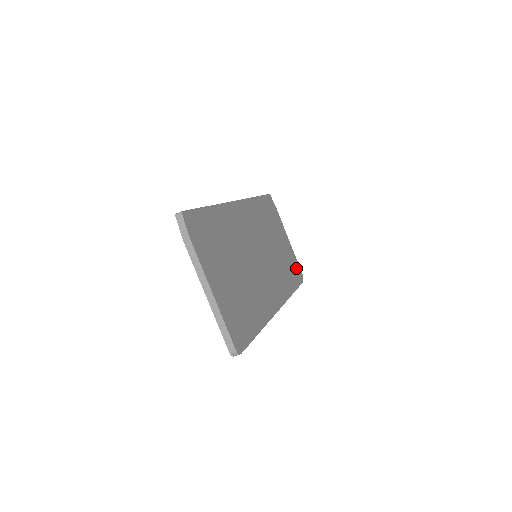
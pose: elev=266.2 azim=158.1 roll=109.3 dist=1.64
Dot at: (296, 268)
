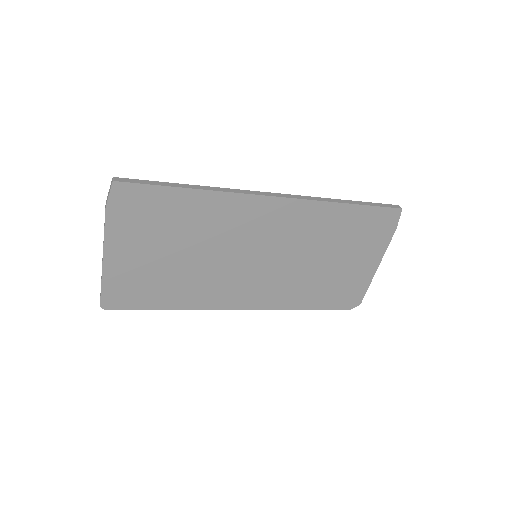
Dot at: (351, 294)
